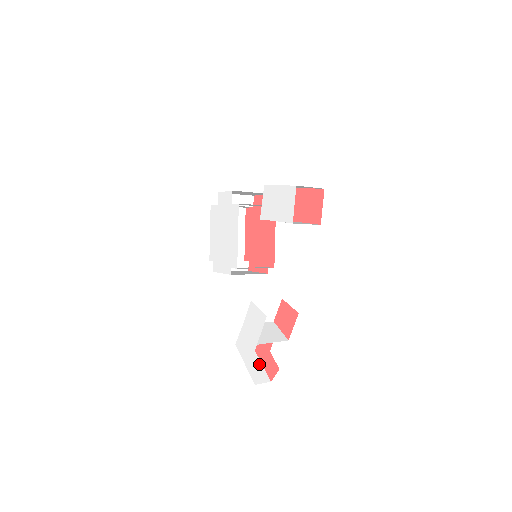
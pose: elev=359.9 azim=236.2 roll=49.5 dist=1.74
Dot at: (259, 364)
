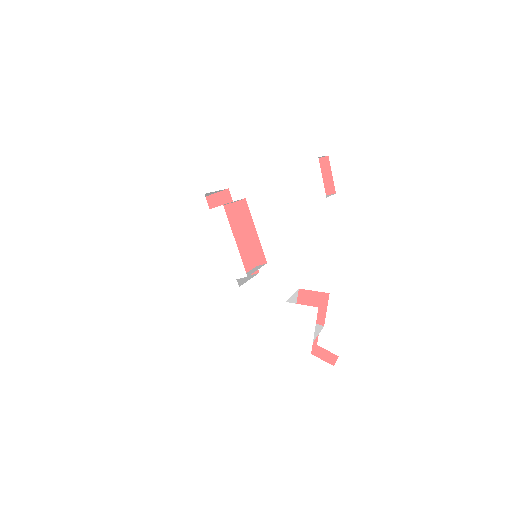
Dot at: occluded
